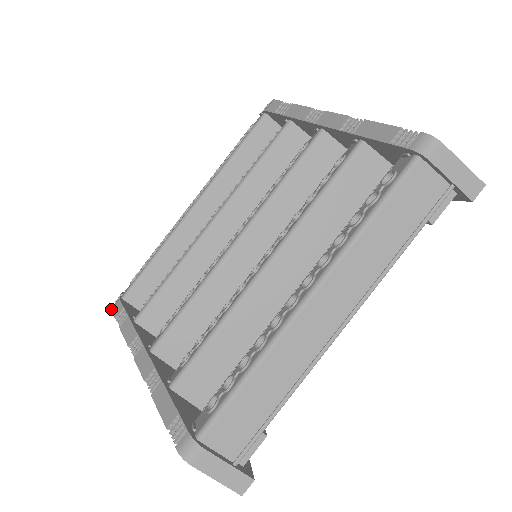
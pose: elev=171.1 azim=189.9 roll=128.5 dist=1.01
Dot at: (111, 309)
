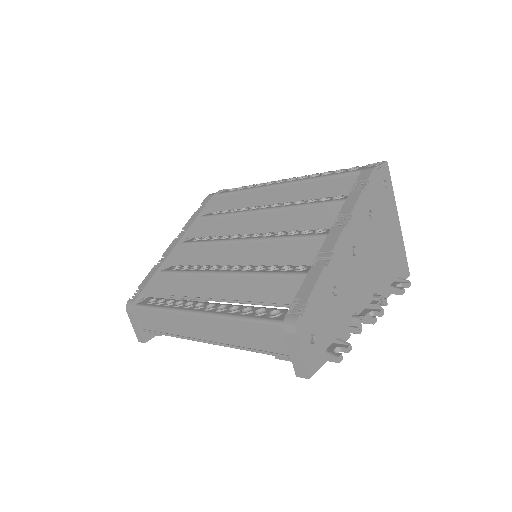
Dot at: occluded
